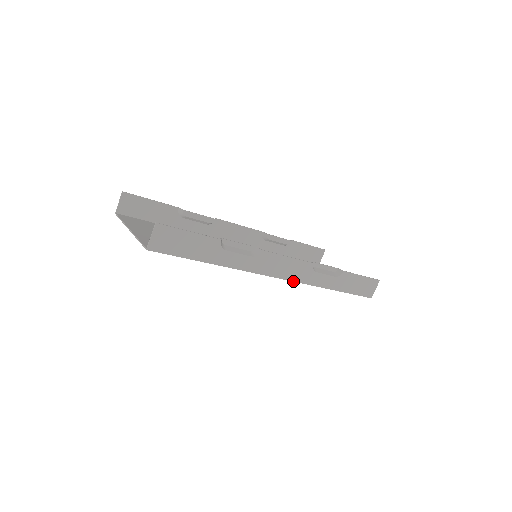
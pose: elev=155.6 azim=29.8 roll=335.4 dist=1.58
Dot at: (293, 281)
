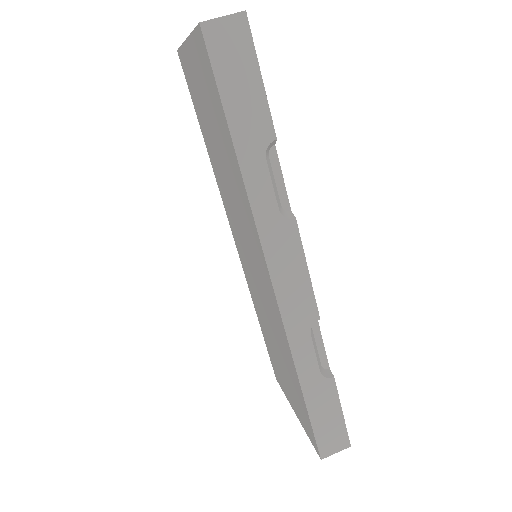
Dot at: (280, 309)
